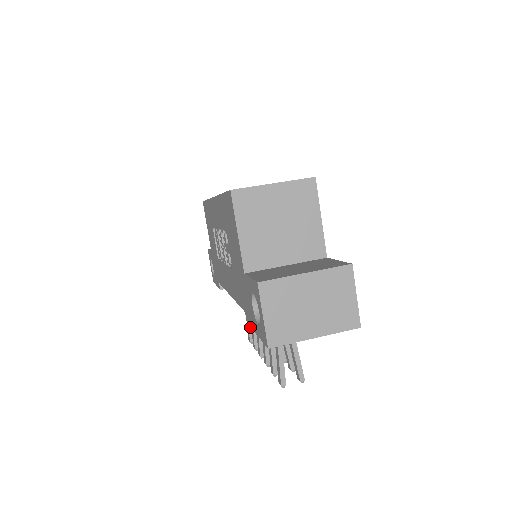
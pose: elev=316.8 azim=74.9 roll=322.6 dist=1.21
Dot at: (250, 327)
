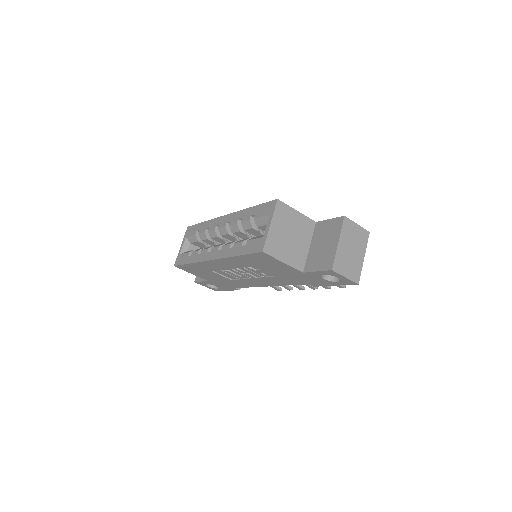
Dot at: occluded
